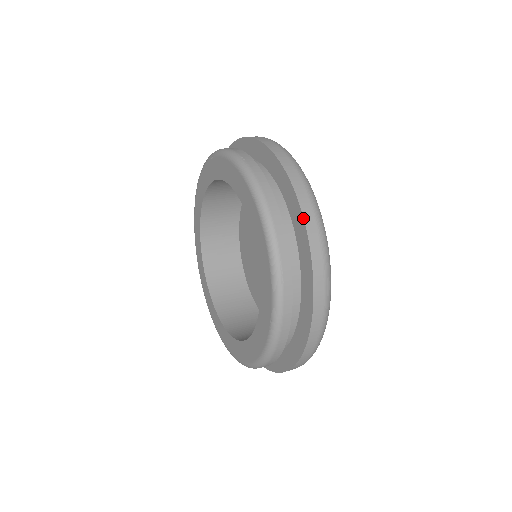
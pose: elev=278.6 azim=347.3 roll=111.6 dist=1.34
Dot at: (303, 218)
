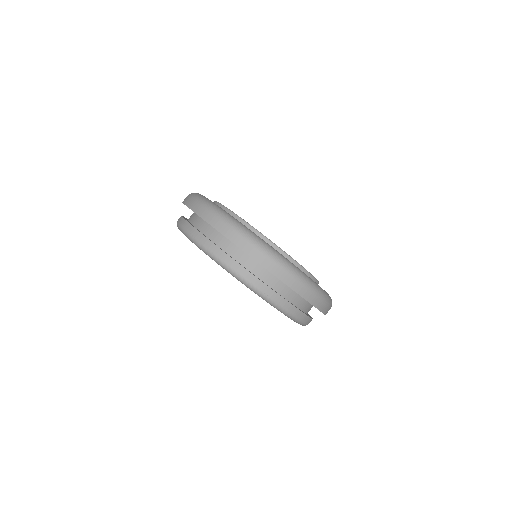
Dot at: occluded
